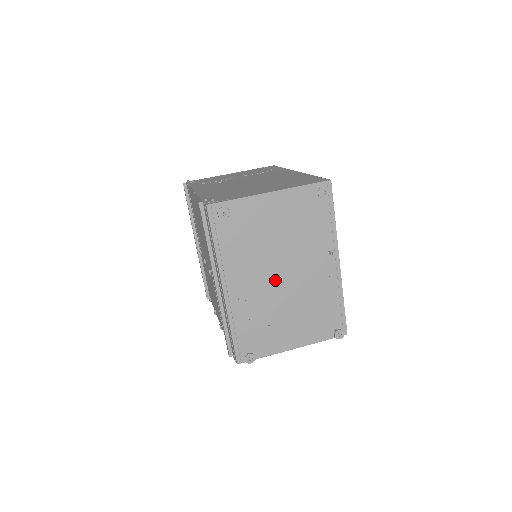
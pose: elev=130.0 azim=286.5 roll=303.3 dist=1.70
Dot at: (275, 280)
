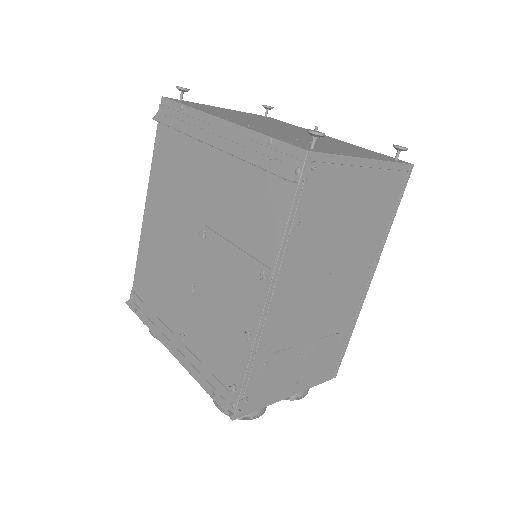
Dot at: (278, 129)
